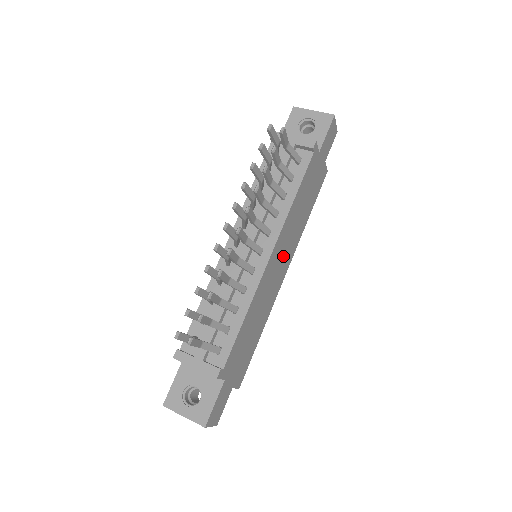
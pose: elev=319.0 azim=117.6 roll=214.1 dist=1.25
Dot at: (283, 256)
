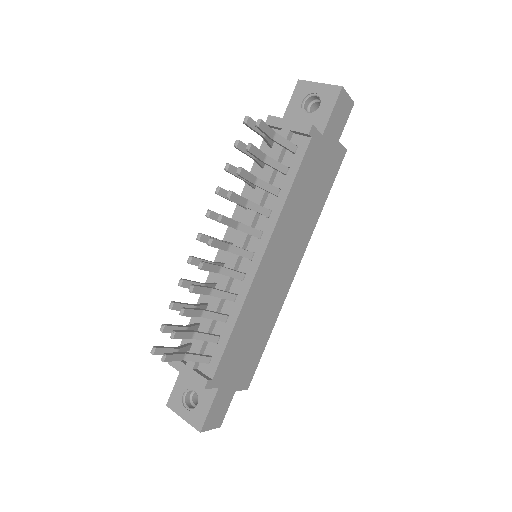
Dot at: (286, 255)
